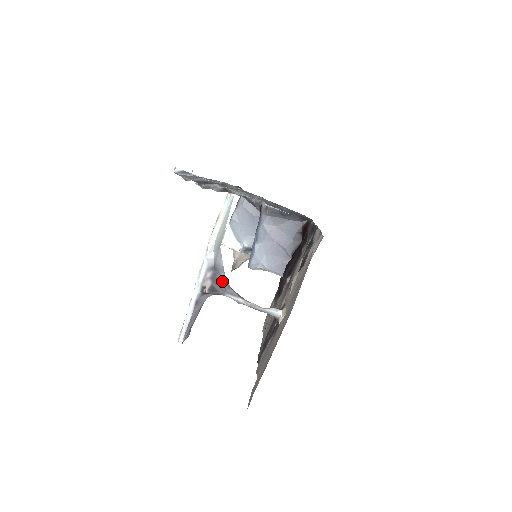
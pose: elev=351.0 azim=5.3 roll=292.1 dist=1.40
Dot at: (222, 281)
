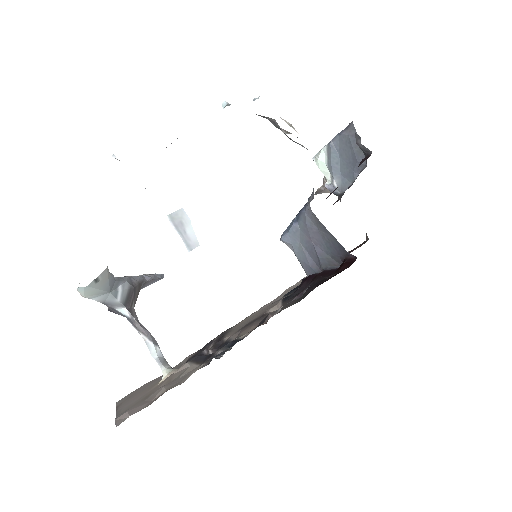
Dot at: (119, 312)
